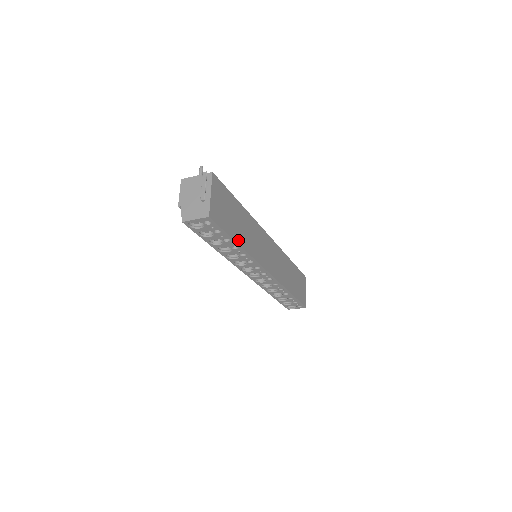
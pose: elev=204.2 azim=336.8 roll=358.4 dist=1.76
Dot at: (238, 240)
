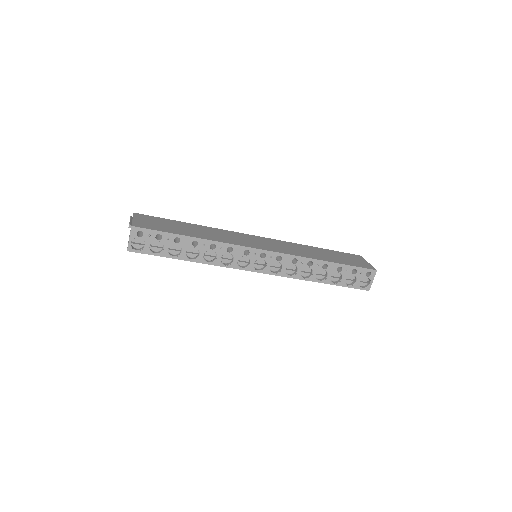
Dot at: (189, 235)
